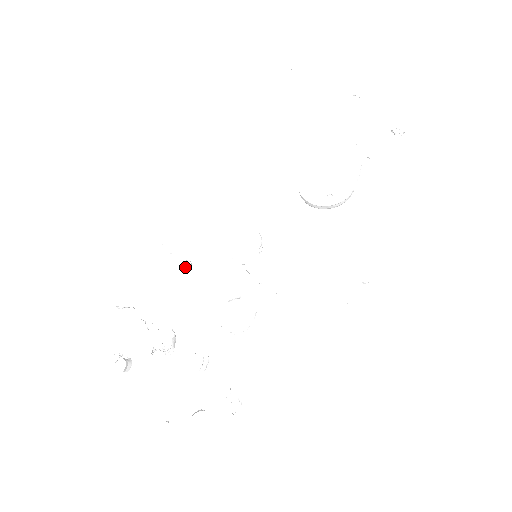
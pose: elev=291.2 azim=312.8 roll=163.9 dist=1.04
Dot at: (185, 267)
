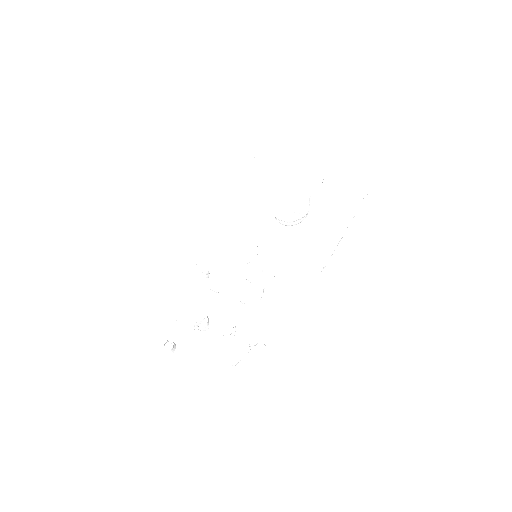
Dot at: (208, 271)
